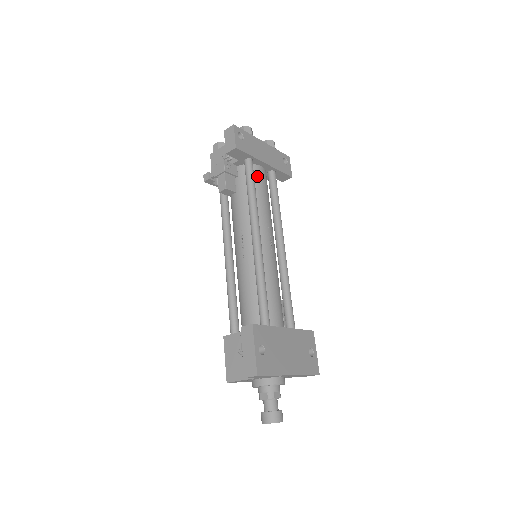
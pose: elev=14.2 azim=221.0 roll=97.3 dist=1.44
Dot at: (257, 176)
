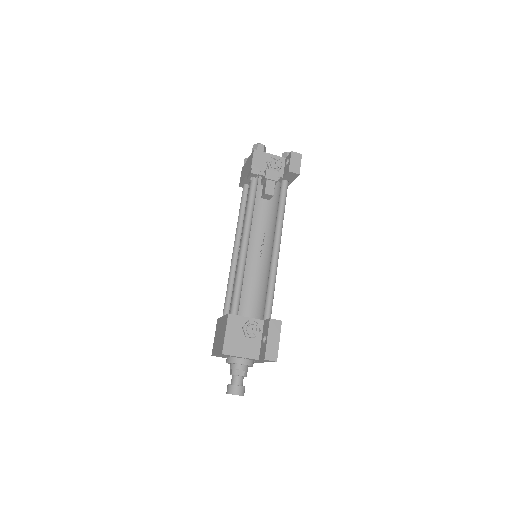
Dot at: occluded
